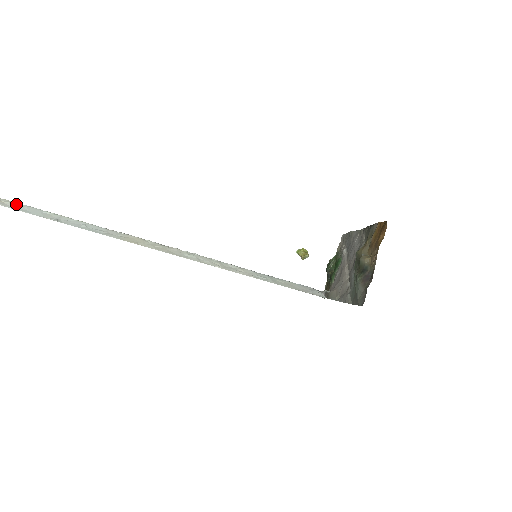
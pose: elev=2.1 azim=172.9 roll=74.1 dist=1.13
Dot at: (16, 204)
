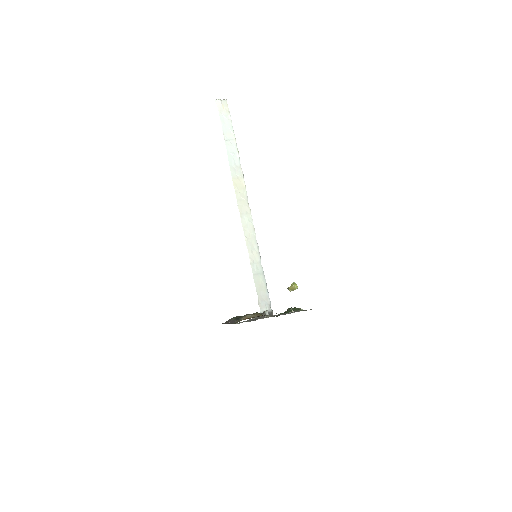
Dot at: (227, 114)
